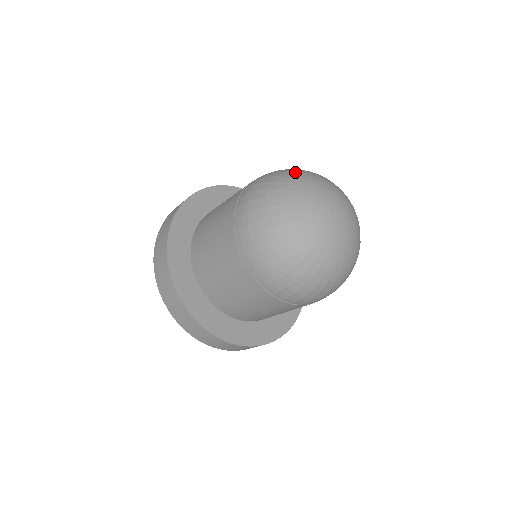
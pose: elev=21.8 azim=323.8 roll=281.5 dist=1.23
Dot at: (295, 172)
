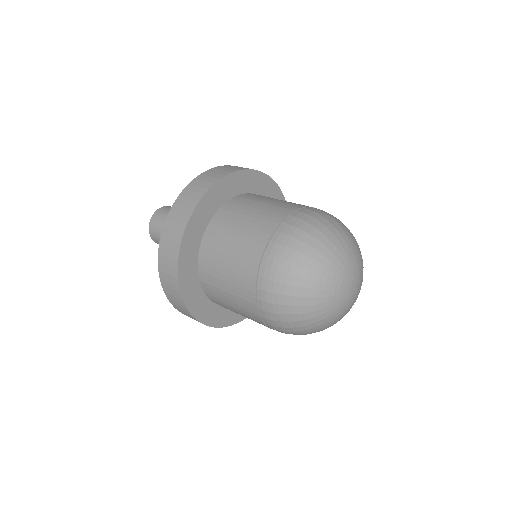
Dot at: (336, 232)
